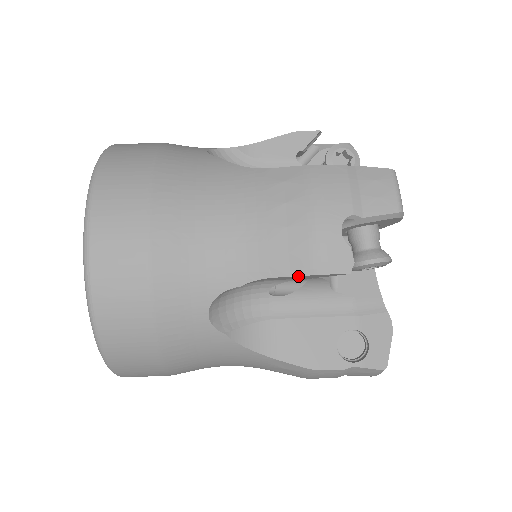
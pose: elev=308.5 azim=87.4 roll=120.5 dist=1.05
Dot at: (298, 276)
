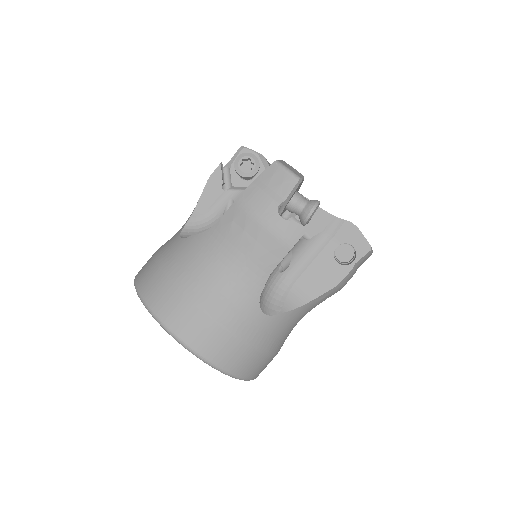
Dot at: occluded
